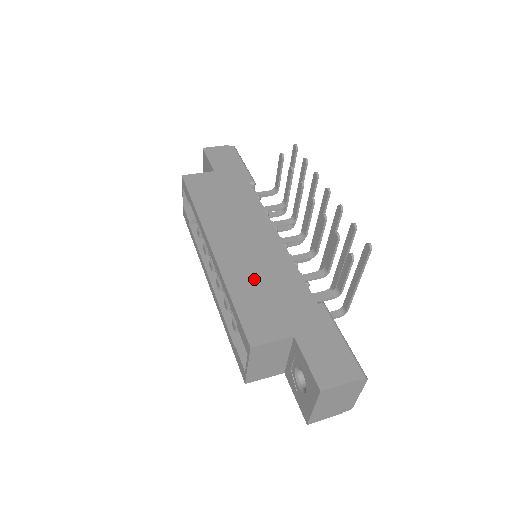
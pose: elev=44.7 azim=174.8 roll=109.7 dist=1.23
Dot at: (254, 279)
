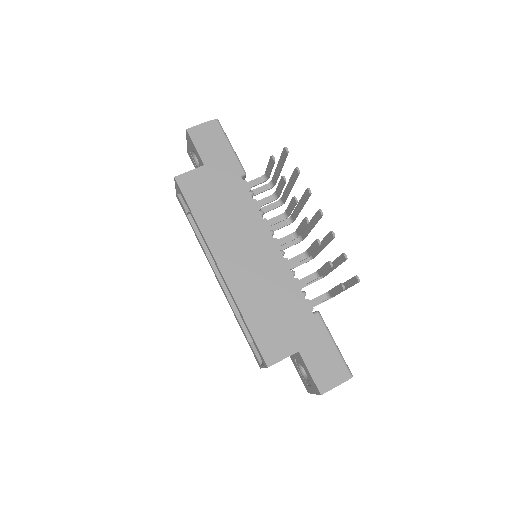
Dot at: (261, 299)
